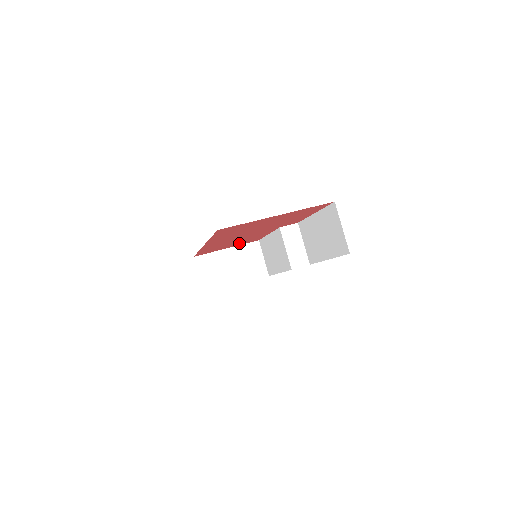
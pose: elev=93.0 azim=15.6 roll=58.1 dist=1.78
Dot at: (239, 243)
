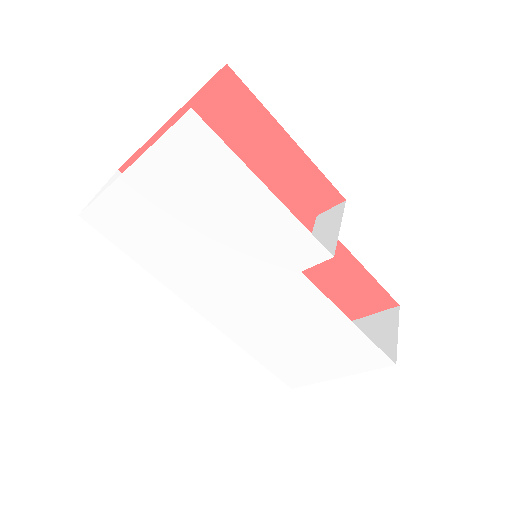
Dot at: (343, 299)
